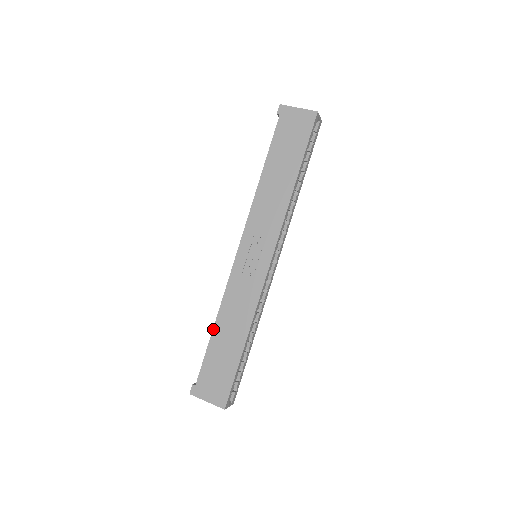
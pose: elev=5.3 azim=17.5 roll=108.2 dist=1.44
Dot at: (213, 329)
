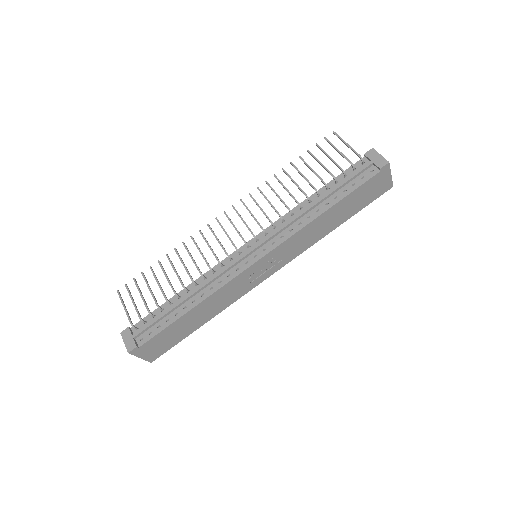
Dot at: (189, 312)
